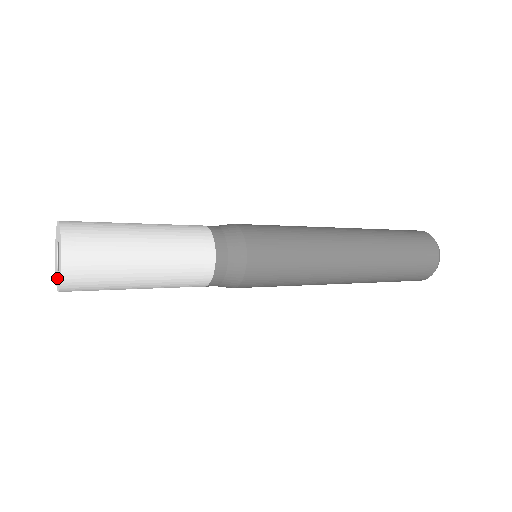
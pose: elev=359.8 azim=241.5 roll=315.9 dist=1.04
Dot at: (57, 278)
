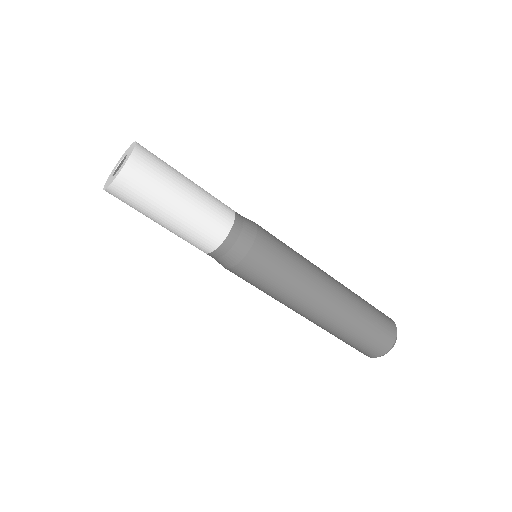
Dot at: (118, 171)
